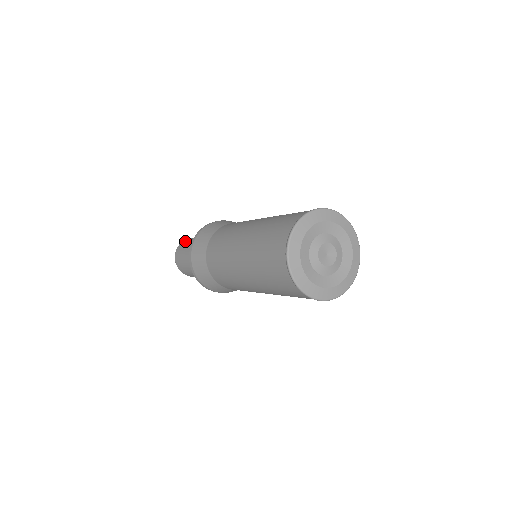
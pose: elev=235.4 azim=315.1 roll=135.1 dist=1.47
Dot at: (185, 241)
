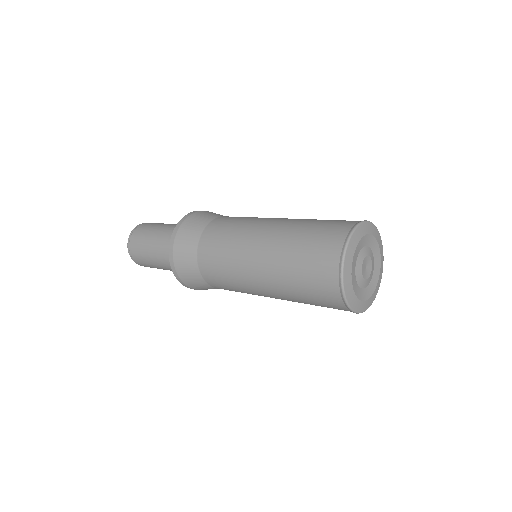
Dot at: (136, 236)
